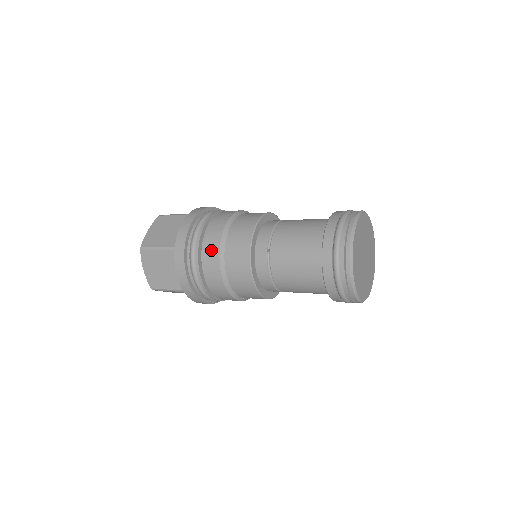
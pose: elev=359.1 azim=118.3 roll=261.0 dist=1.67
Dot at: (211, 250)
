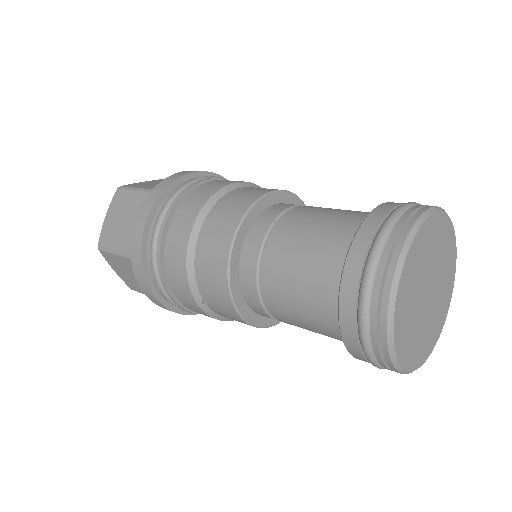
Dot at: (198, 198)
